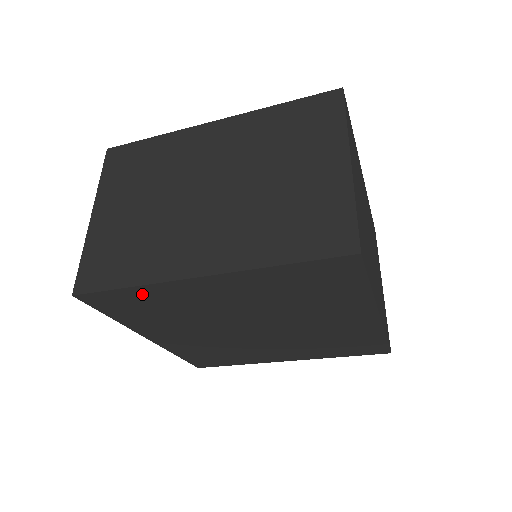
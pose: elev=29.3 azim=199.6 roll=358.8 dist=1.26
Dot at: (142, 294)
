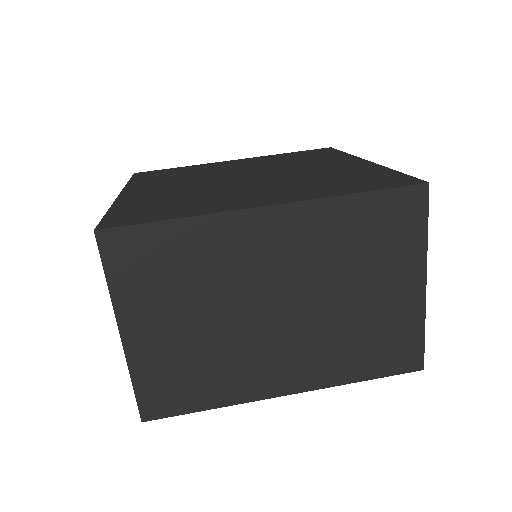
Dot at: occluded
